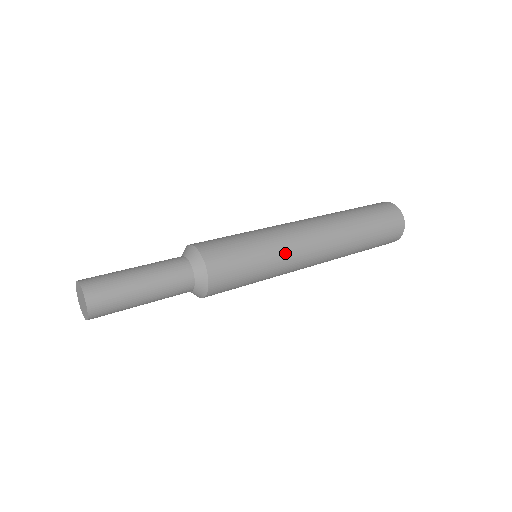
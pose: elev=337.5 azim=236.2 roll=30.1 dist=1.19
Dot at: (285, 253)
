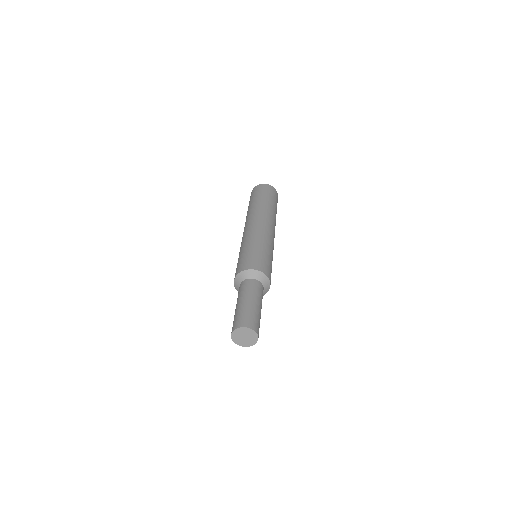
Dot at: occluded
